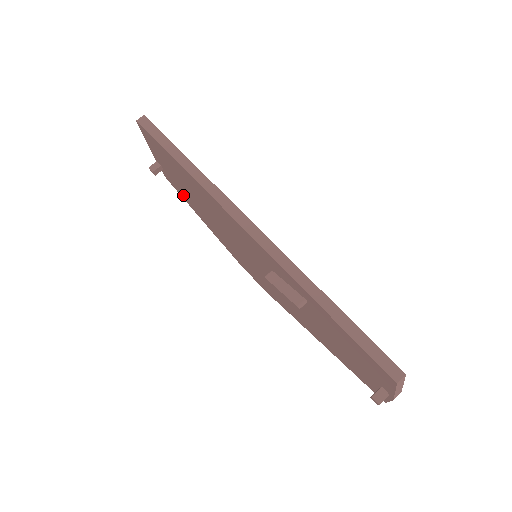
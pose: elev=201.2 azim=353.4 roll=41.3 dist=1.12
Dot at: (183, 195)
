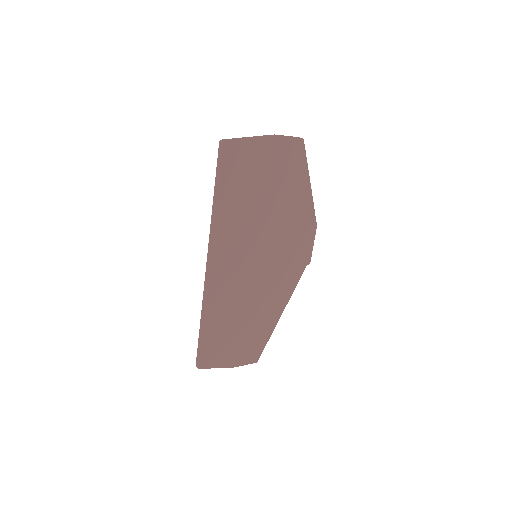
Dot at: occluded
